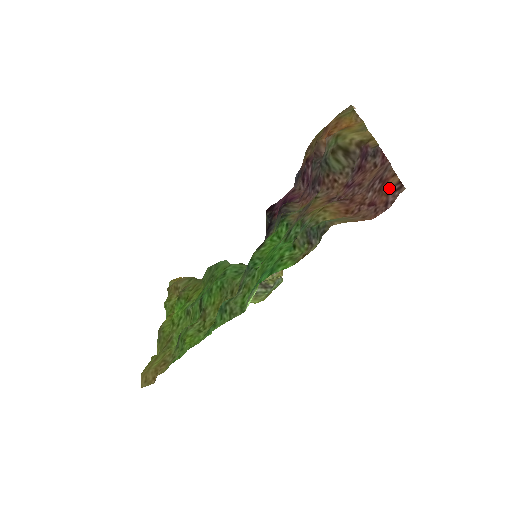
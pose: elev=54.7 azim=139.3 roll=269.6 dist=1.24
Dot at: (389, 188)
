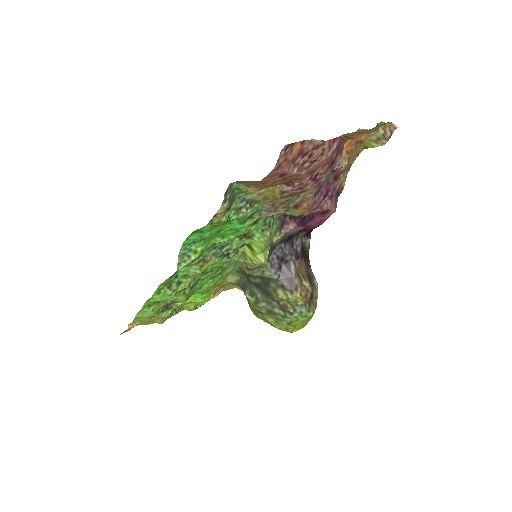
Dot at: (290, 153)
